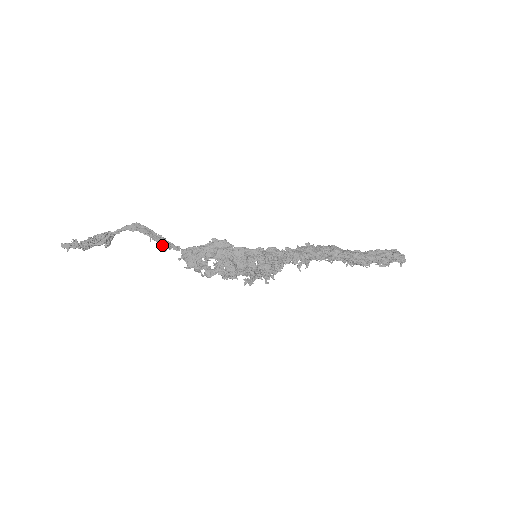
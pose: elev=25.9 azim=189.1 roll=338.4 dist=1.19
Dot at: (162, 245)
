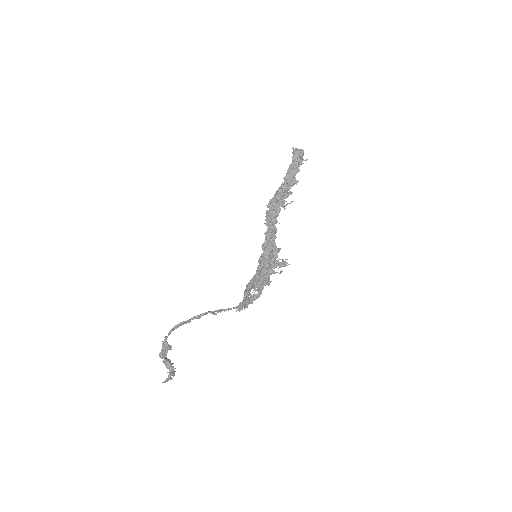
Dot at: occluded
